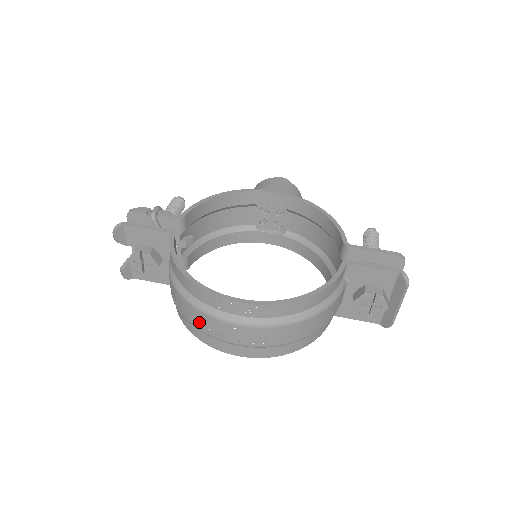
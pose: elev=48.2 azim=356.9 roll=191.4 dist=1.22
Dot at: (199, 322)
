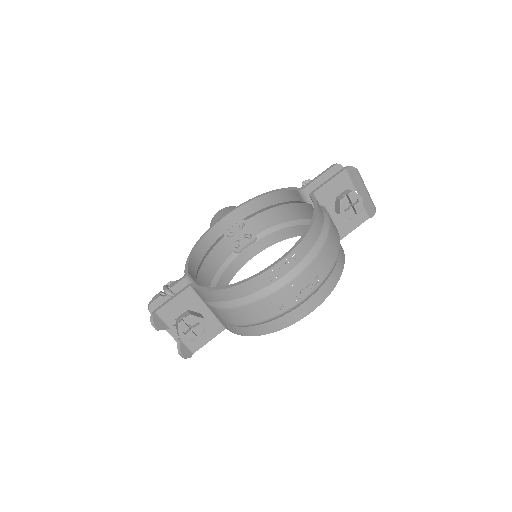
Dot at: (267, 311)
